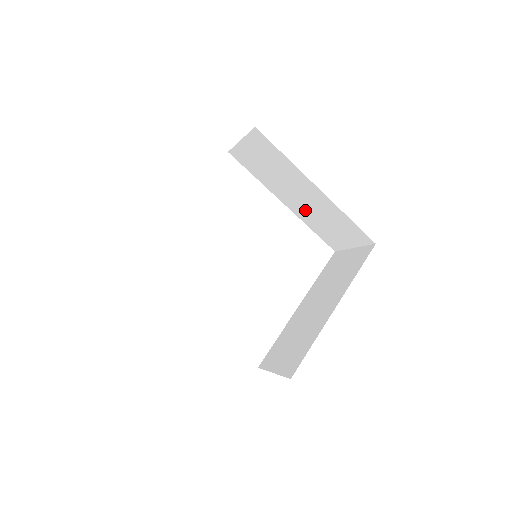
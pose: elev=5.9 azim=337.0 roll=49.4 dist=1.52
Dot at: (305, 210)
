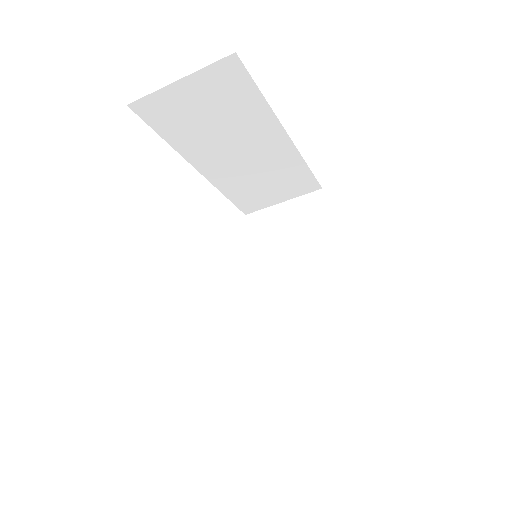
Dot at: (285, 314)
